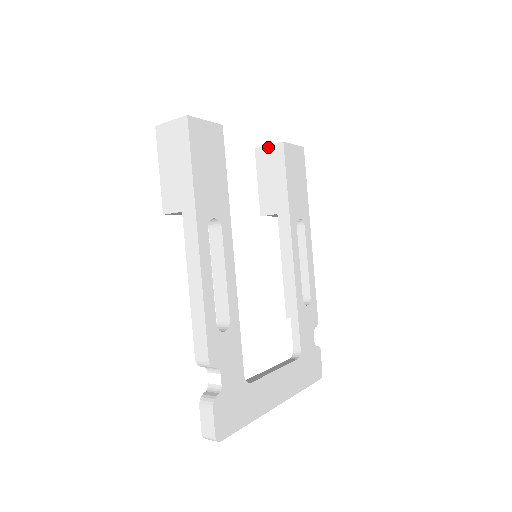
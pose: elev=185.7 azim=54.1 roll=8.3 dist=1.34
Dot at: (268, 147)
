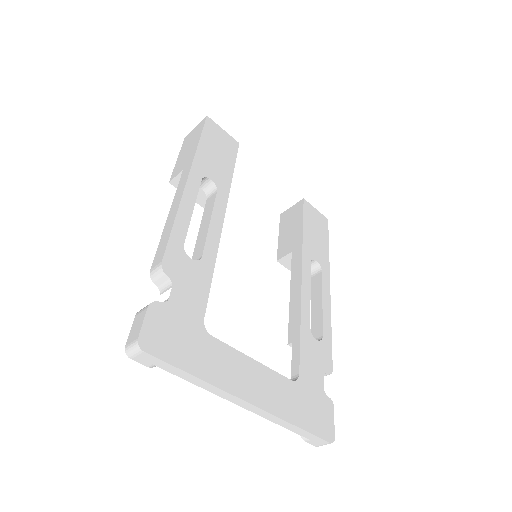
Dot at: (291, 208)
